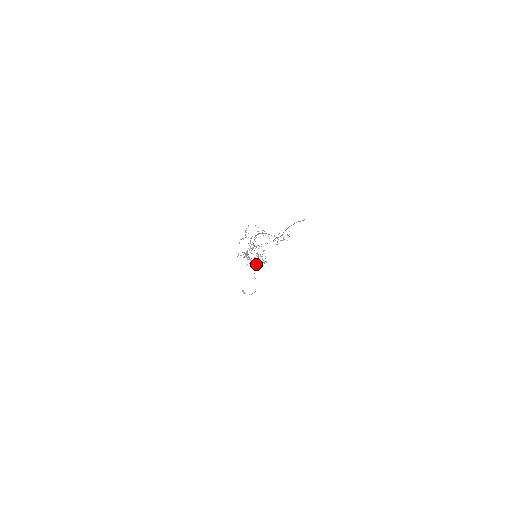
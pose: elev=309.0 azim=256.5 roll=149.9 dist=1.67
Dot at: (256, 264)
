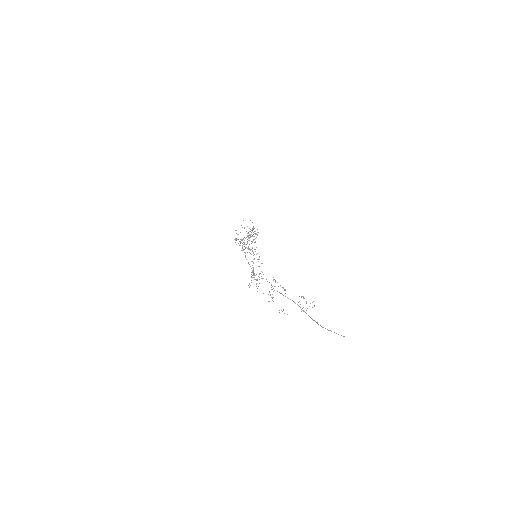
Dot at: occluded
